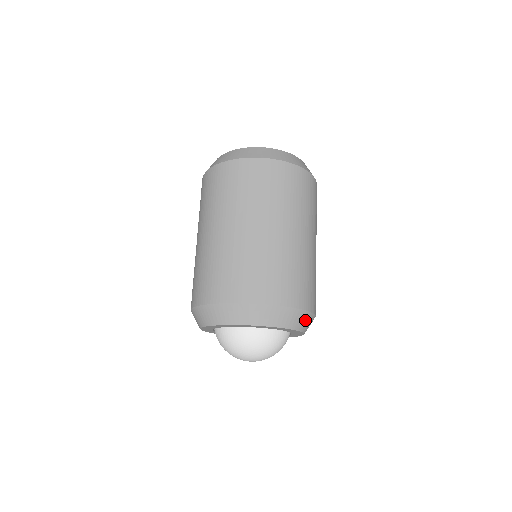
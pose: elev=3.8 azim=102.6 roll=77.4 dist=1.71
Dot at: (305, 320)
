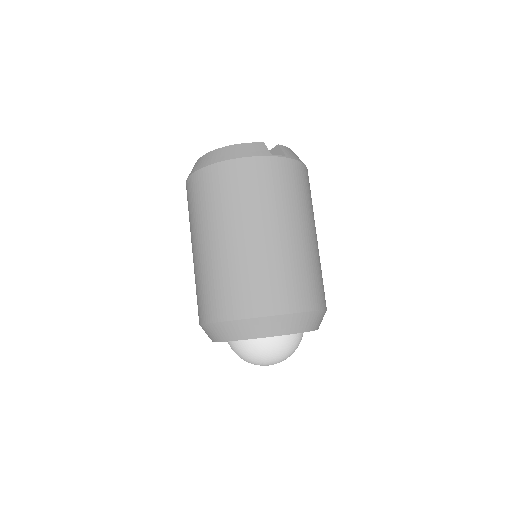
Dot at: (279, 324)
